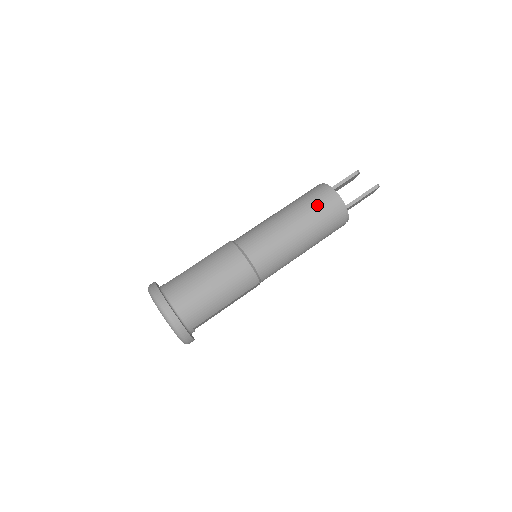
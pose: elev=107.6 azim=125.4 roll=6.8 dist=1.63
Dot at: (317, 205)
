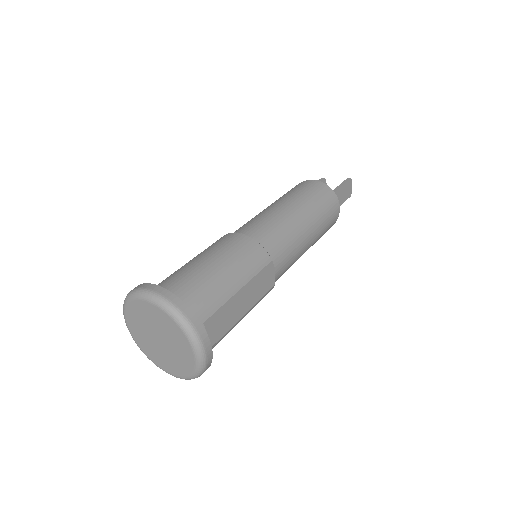
Dot at: (297, 189)
